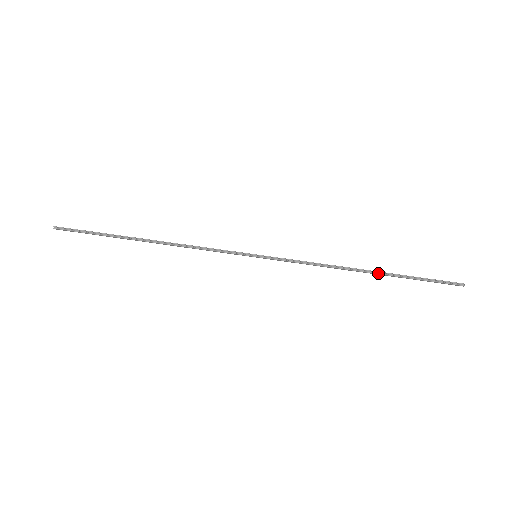
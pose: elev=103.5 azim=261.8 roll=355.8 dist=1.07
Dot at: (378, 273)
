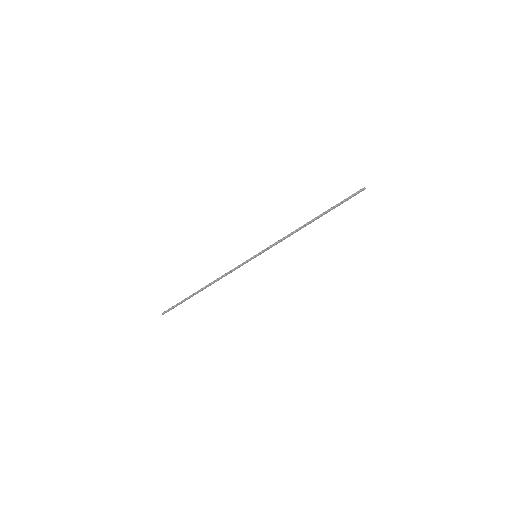
Dot at: (318, 217)
